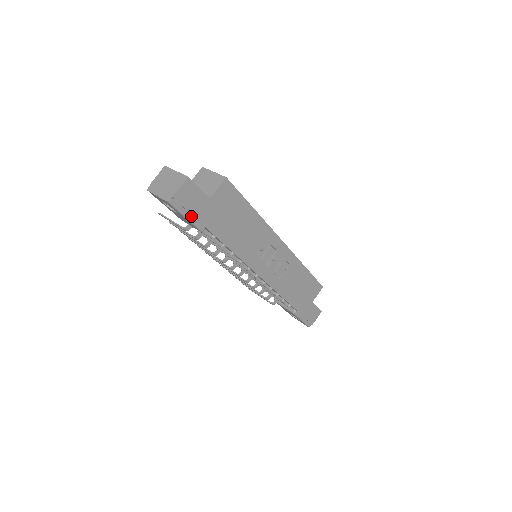
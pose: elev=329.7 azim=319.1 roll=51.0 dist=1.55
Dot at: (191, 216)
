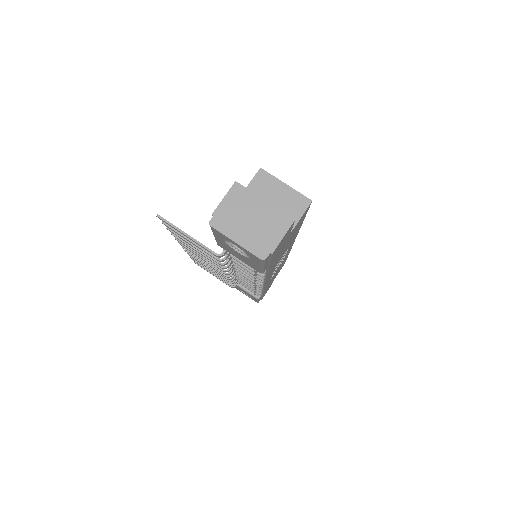
Dot at: (267, 263)
